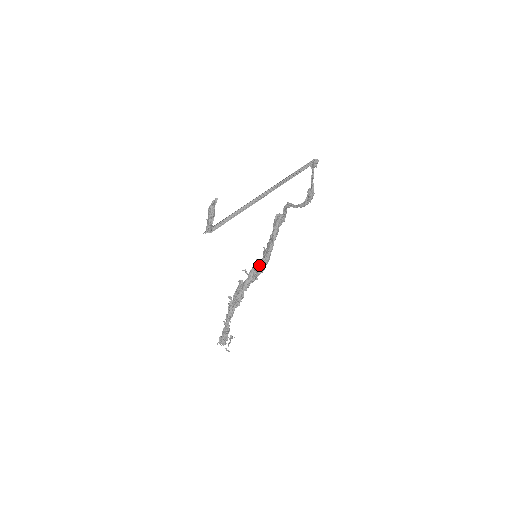
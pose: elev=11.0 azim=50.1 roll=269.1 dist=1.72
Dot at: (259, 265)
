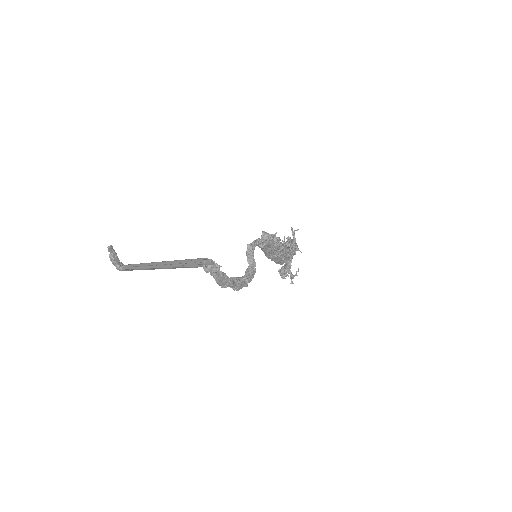
Dot at: occluded
